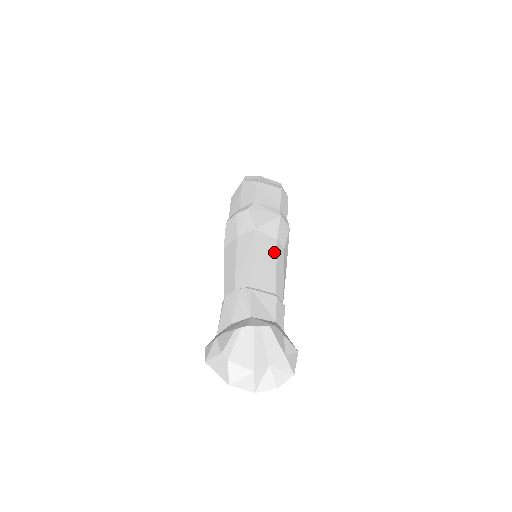
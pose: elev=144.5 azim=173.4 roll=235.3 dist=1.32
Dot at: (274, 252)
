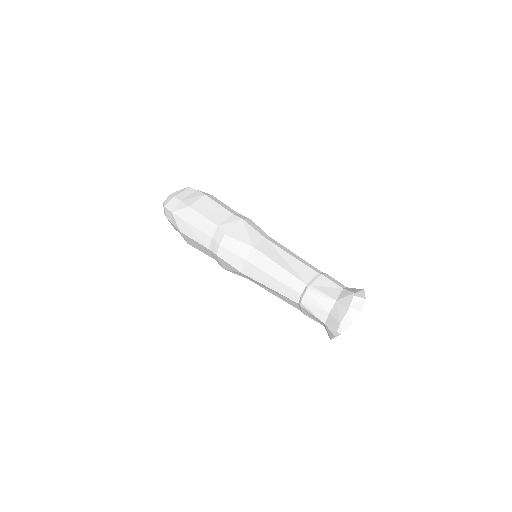
Dot at: (278, 248)
